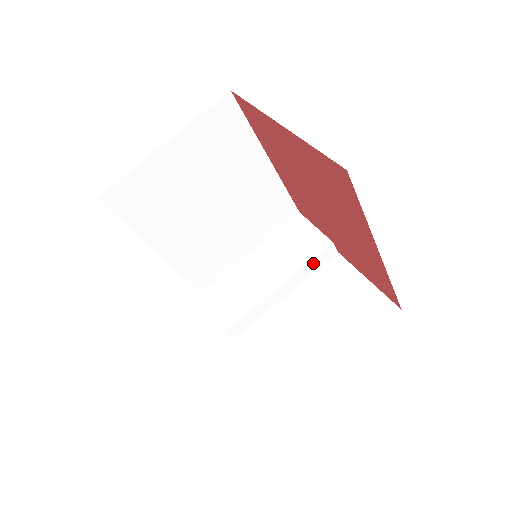
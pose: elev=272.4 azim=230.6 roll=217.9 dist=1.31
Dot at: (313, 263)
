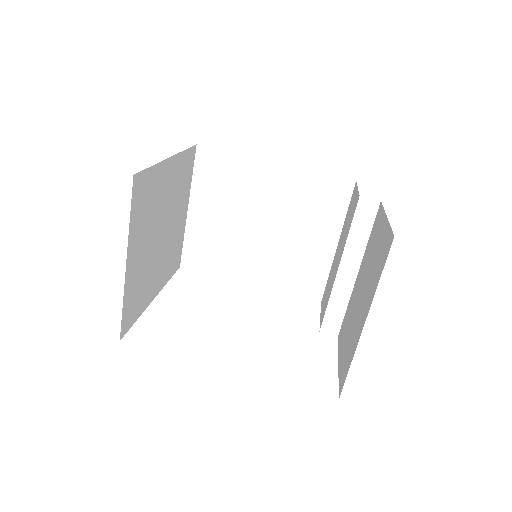
Dot at: (357, 228)
